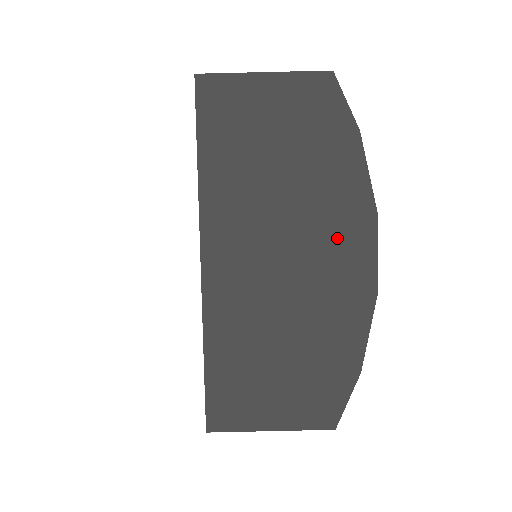
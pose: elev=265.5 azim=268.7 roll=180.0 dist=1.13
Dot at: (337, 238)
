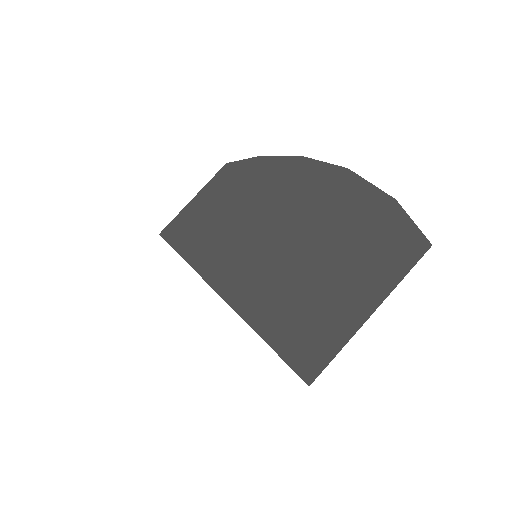
Dot at: (289, 186)
